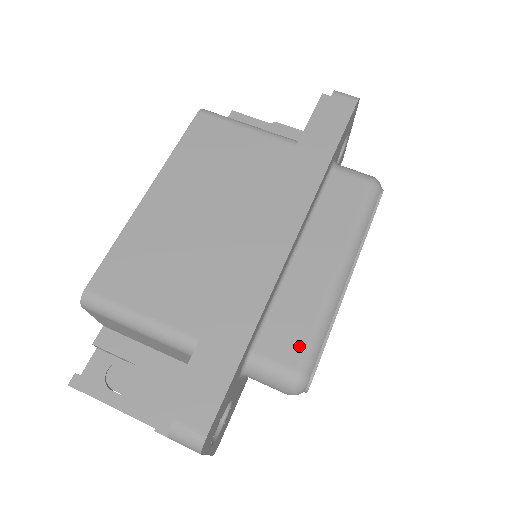
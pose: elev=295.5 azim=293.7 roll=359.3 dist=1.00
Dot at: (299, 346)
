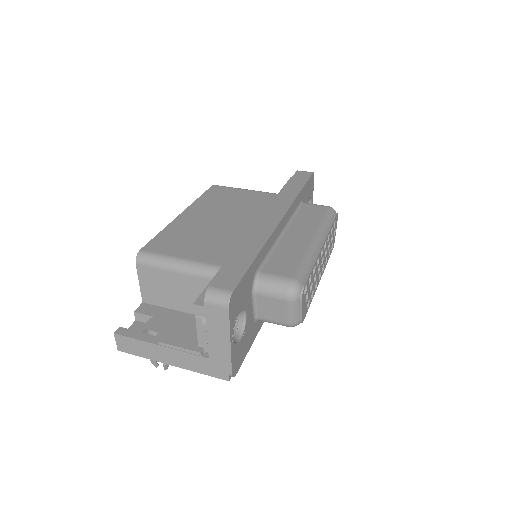
Dot at: (292, 268)
